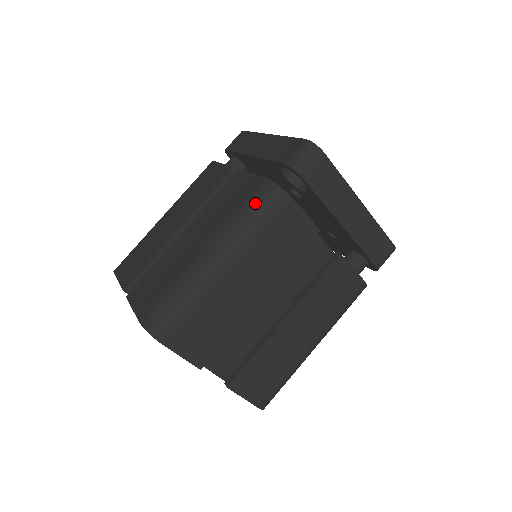
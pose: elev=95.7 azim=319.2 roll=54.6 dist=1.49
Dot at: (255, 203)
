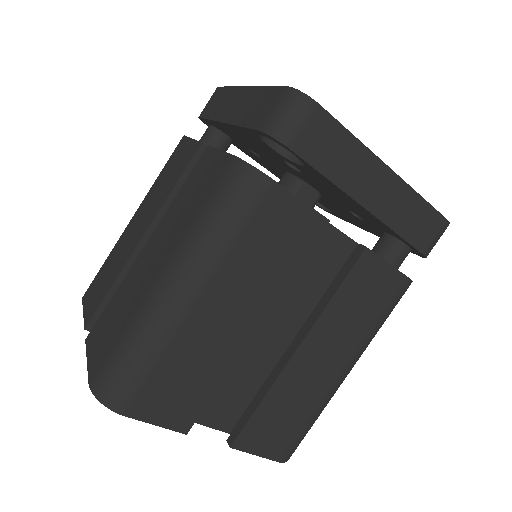
Dot at: (222, 198)
